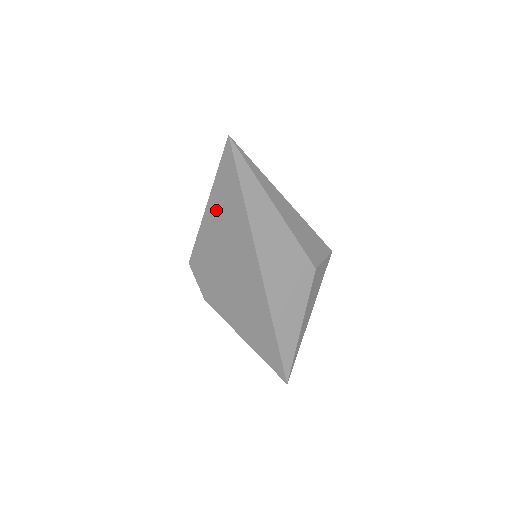
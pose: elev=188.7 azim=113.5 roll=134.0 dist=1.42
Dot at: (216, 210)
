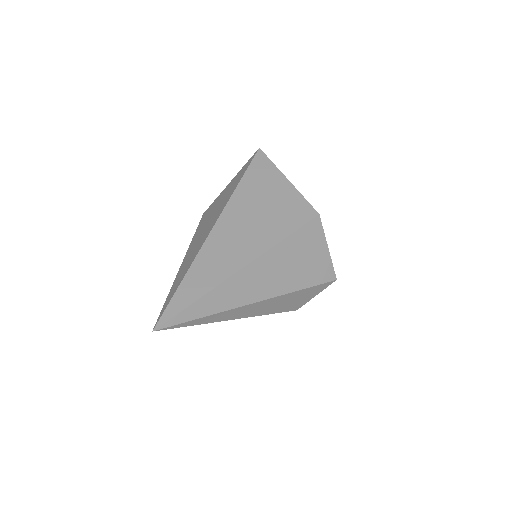
Dot at: occluded
